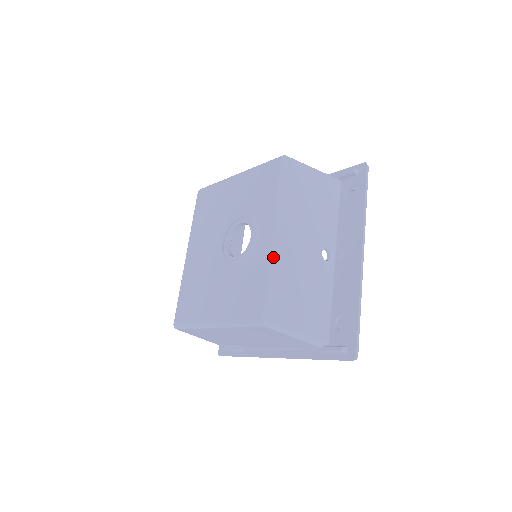
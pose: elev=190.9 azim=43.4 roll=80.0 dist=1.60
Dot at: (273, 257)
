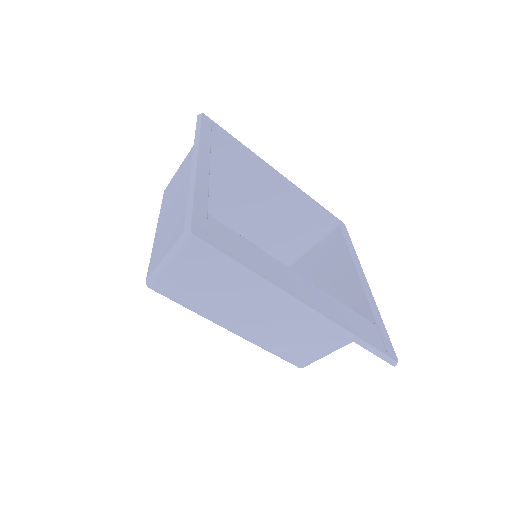
Dot at: occluded
